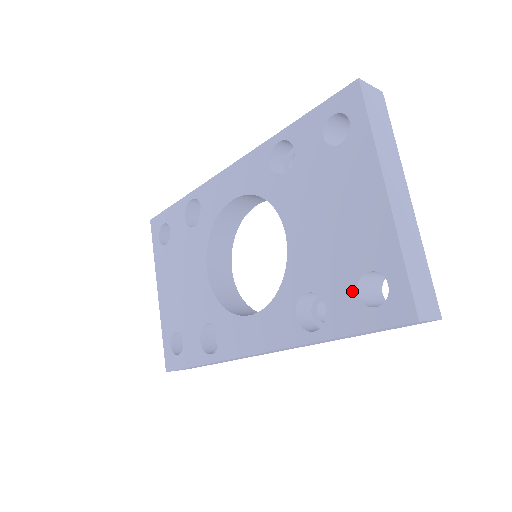
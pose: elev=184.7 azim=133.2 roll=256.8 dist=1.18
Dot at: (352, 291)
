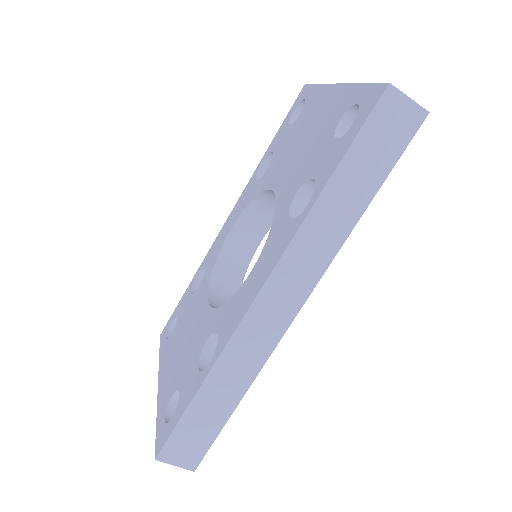
Dot at: (331, 143)
